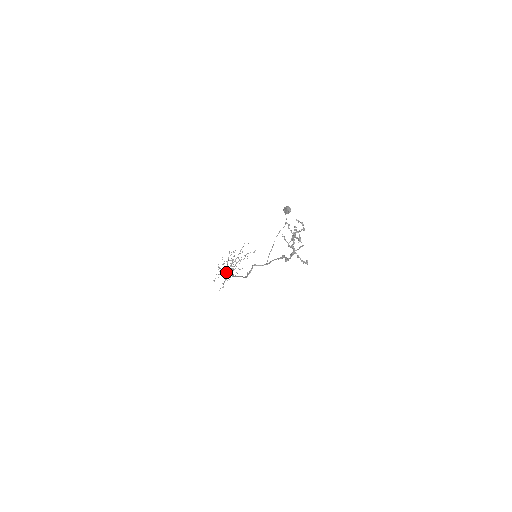
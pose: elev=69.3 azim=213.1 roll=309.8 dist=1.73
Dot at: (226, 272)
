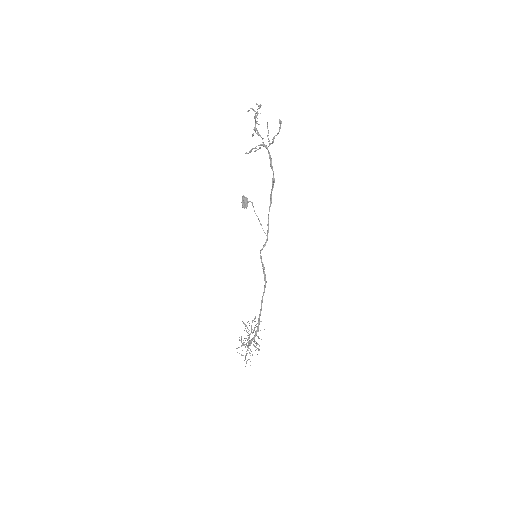
Dot at: (250, 340)
